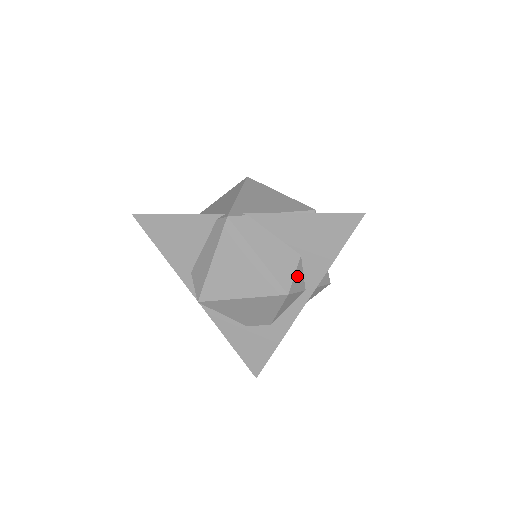
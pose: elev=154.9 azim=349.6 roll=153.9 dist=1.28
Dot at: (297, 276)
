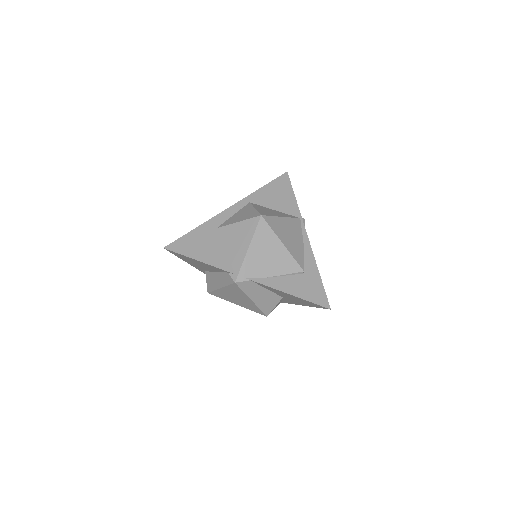
Dot at: occluded
